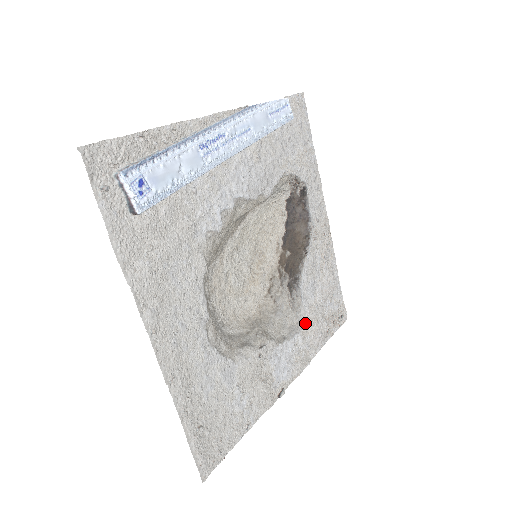
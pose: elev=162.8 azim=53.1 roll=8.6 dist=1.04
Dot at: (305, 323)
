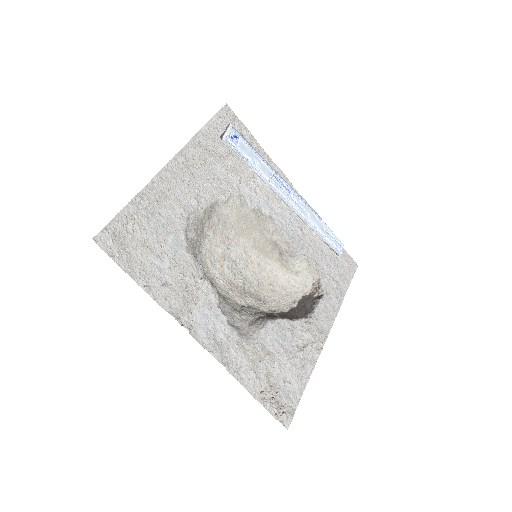
Dot at: (250, 344)
